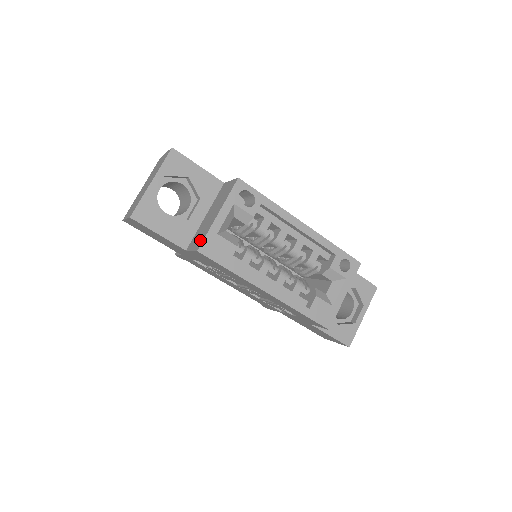
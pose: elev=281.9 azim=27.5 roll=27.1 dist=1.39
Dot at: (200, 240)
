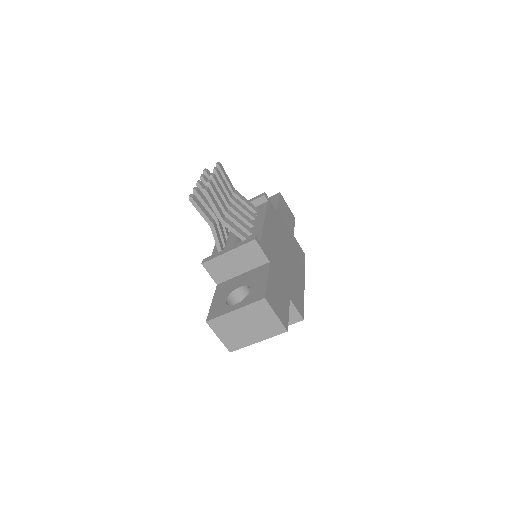
Dot at: occluded
